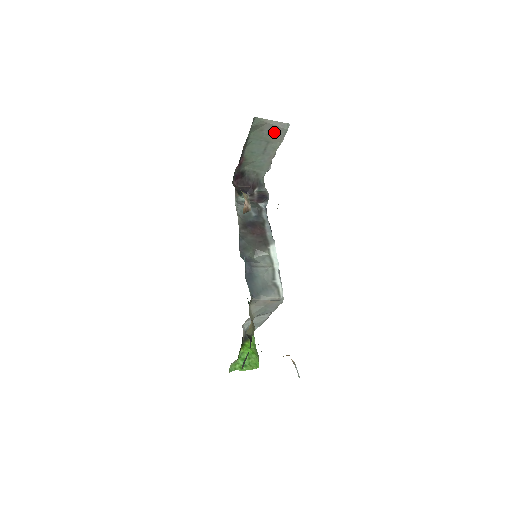
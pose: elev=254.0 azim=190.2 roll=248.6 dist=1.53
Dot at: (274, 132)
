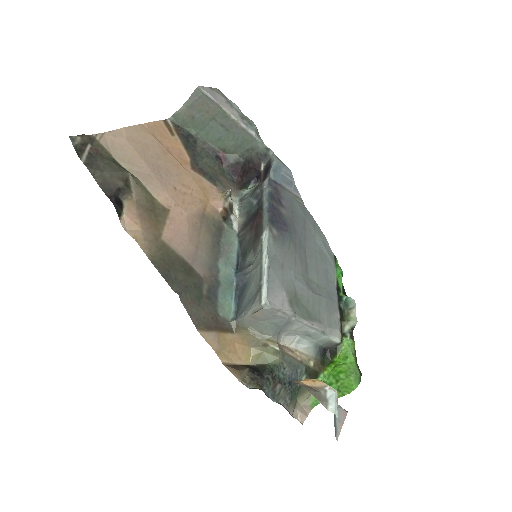
Dot at: (202, 107)
